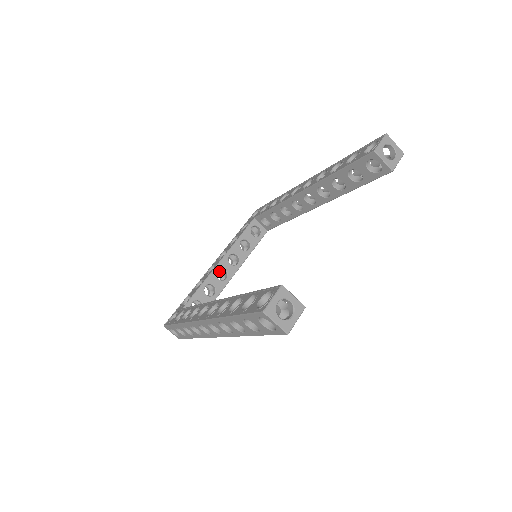
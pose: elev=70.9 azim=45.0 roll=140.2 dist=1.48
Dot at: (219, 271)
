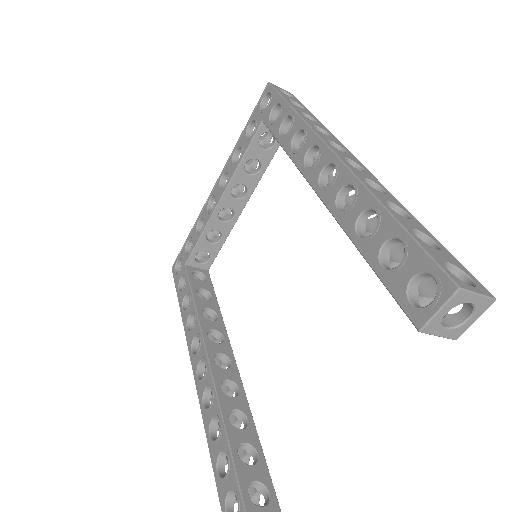
Dot at: occluded
